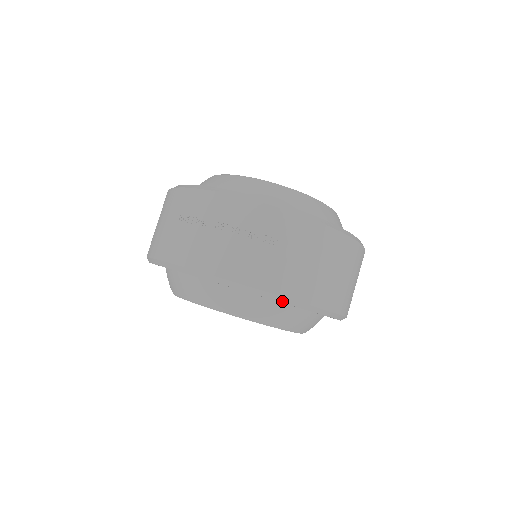
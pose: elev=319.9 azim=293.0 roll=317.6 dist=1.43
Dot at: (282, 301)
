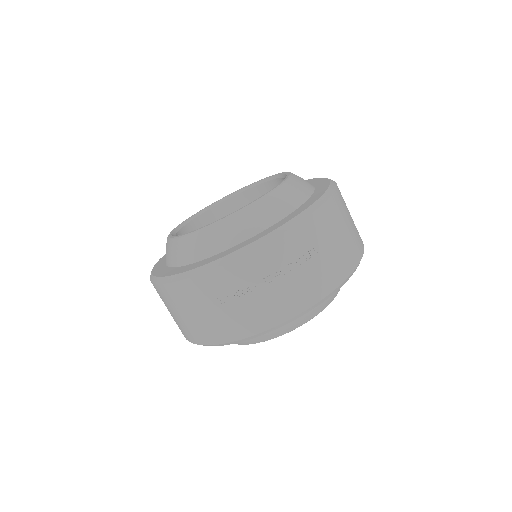
Dot at: (345, 282)
